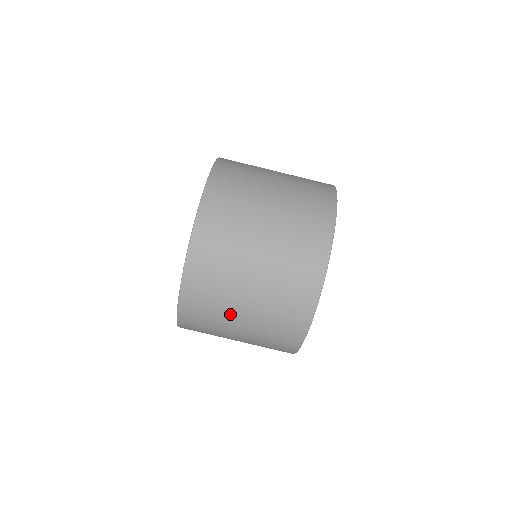
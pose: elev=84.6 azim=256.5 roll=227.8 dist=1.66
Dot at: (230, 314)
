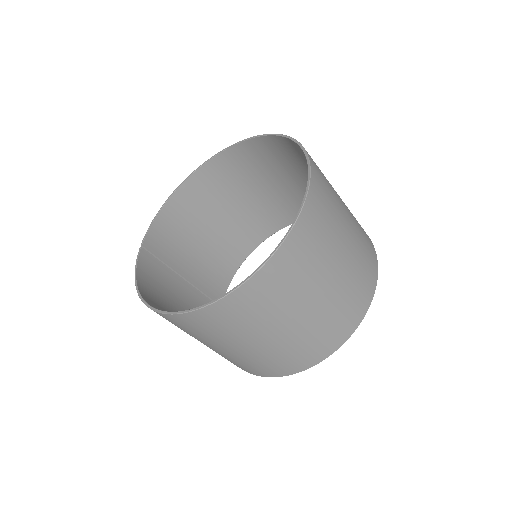
Dot at: (173, 284)
